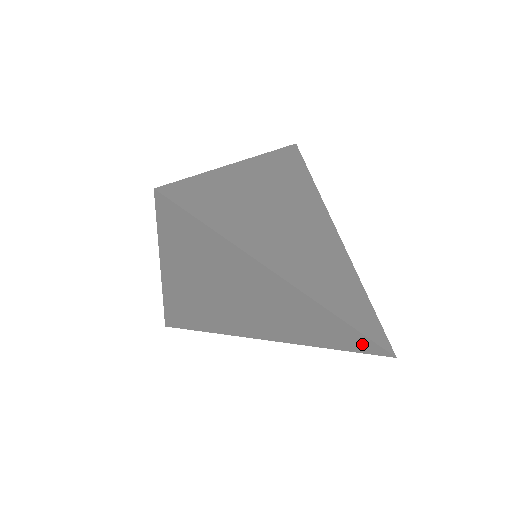
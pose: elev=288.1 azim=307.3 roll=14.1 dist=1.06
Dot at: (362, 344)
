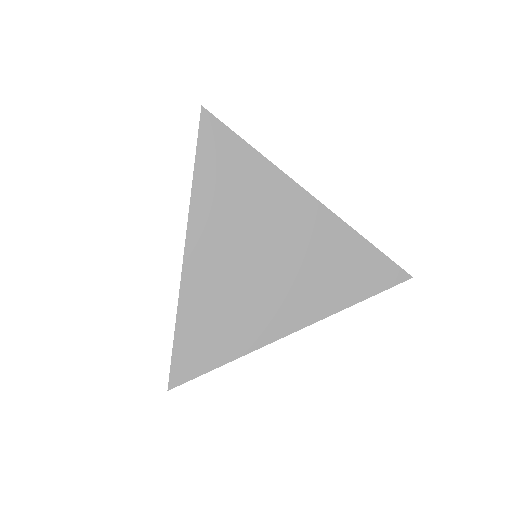
Dot at: (381, 270)
